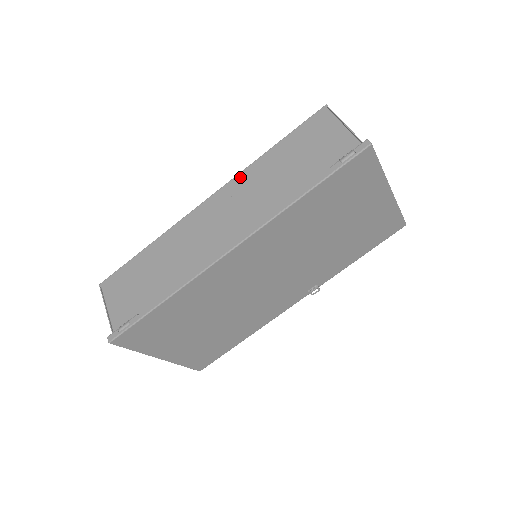
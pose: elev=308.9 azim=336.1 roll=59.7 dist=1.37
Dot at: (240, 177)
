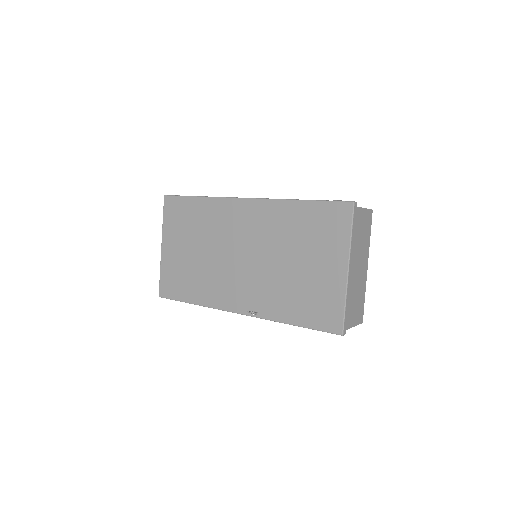
Dot at: occluded
